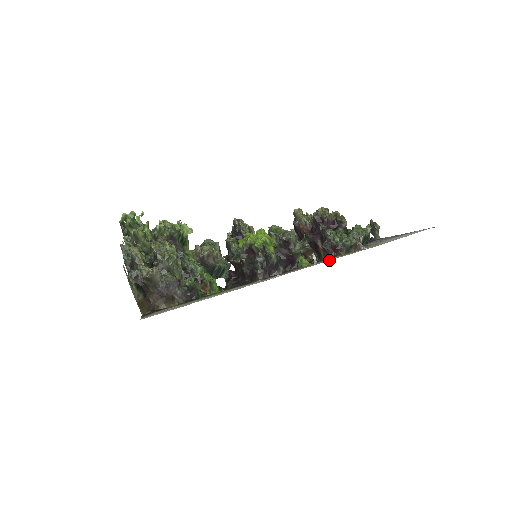
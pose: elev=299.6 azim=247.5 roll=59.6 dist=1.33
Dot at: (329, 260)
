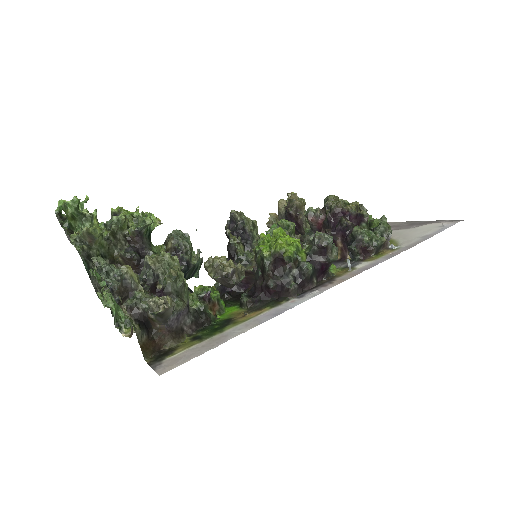
Dot at: (368, 267)
